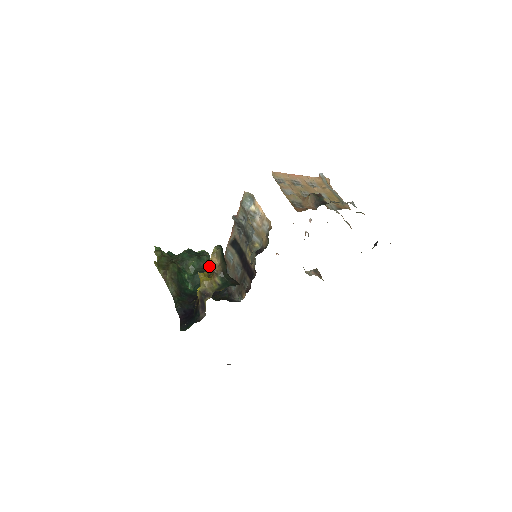
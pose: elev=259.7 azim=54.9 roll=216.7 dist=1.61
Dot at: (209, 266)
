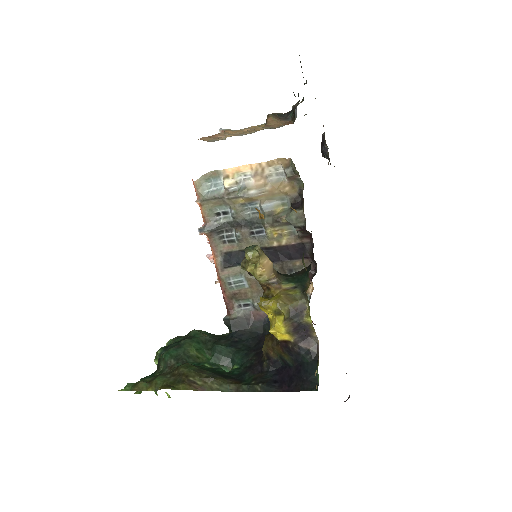
Dot at: (209, 334)
